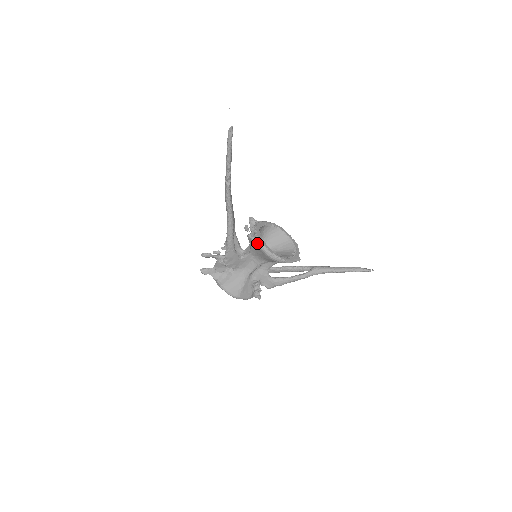
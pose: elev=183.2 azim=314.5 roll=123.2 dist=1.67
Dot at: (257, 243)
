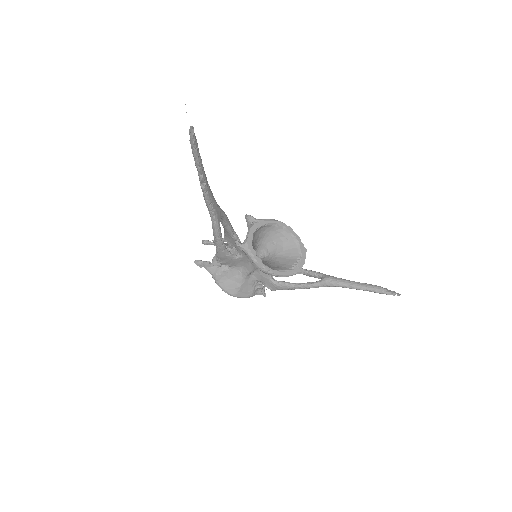
Dot at: (245, 251)
